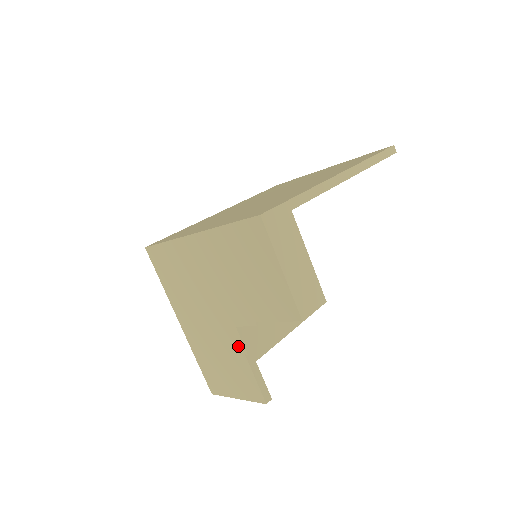
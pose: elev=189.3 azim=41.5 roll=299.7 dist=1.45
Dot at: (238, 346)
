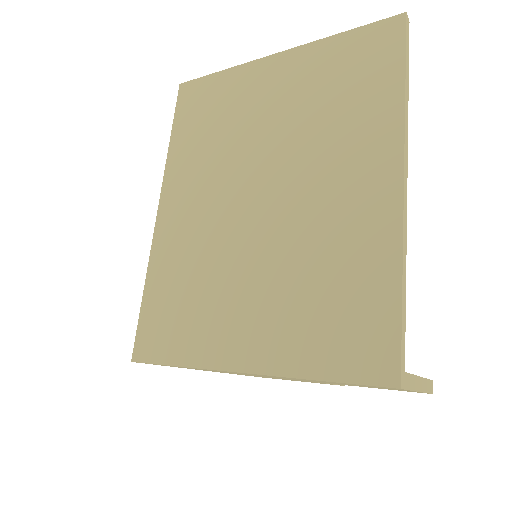
Dot at: occluded
